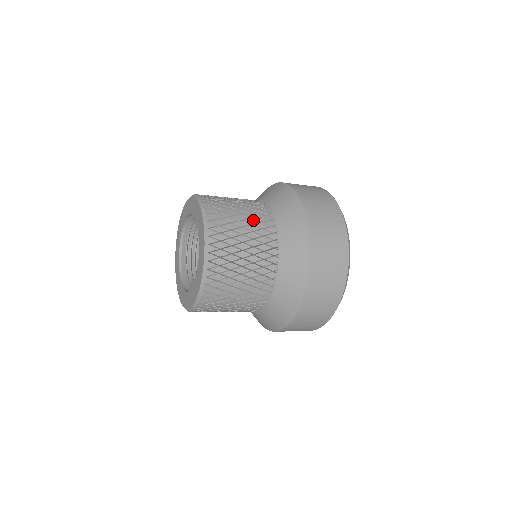
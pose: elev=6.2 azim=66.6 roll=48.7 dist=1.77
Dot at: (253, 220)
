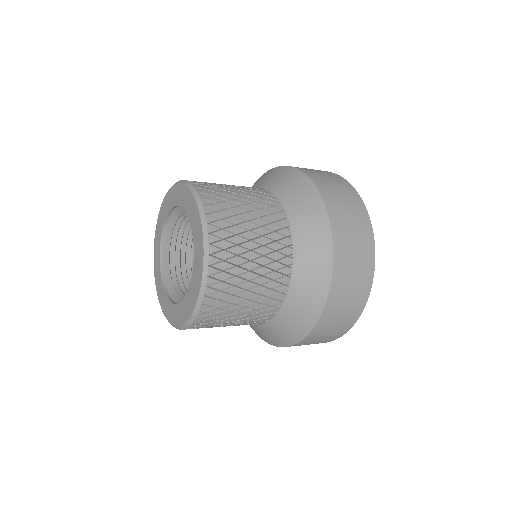
Dot at: (266, 258)
